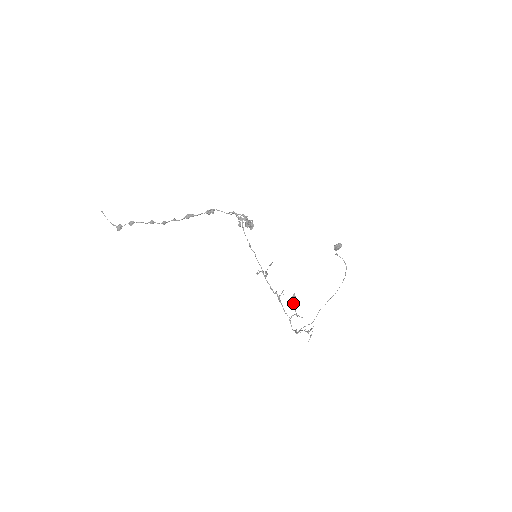
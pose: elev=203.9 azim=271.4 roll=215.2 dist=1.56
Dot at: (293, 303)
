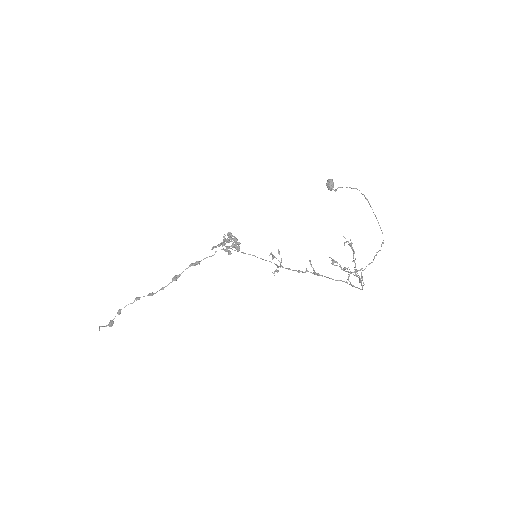
Dot at: occluded
